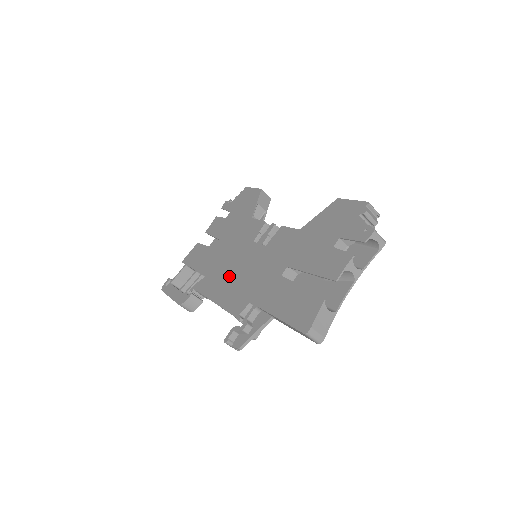
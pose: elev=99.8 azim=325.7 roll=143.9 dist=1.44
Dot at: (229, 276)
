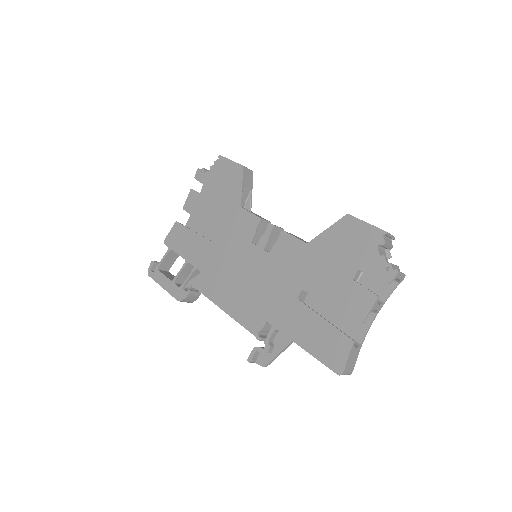
Dot at: (232, 281)
